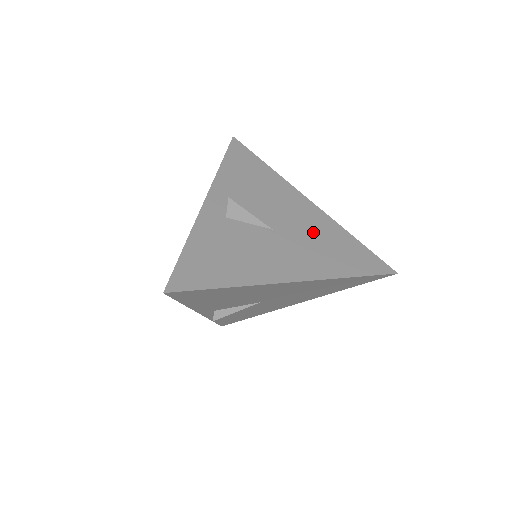
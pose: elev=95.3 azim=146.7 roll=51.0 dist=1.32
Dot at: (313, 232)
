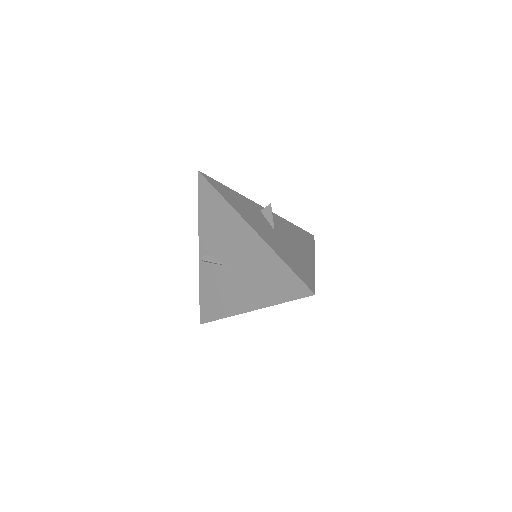
Dot at: (294, 252)
